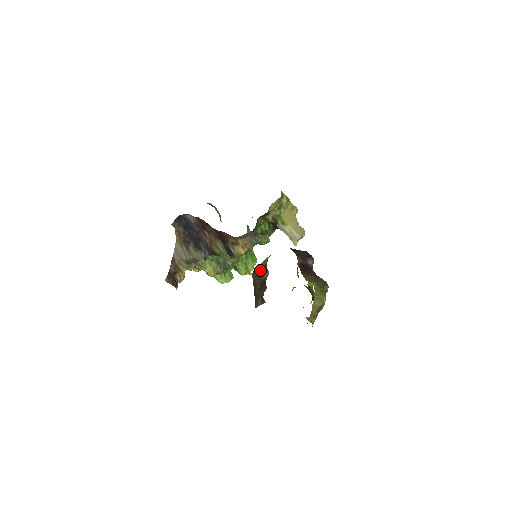
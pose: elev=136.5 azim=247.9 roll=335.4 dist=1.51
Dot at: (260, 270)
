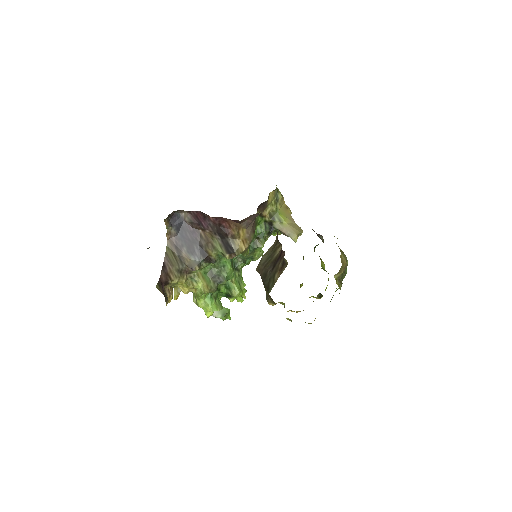
Dot at: (268, 254)
